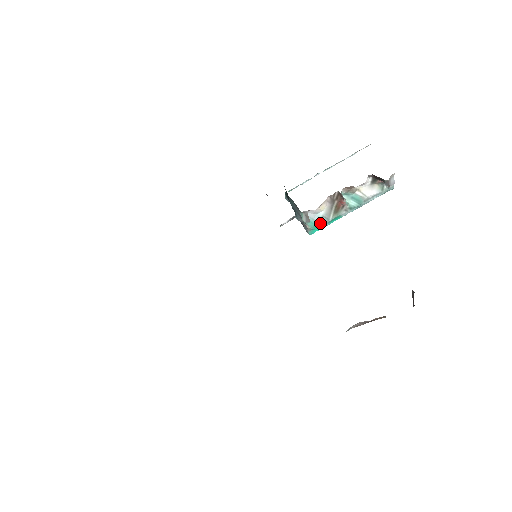
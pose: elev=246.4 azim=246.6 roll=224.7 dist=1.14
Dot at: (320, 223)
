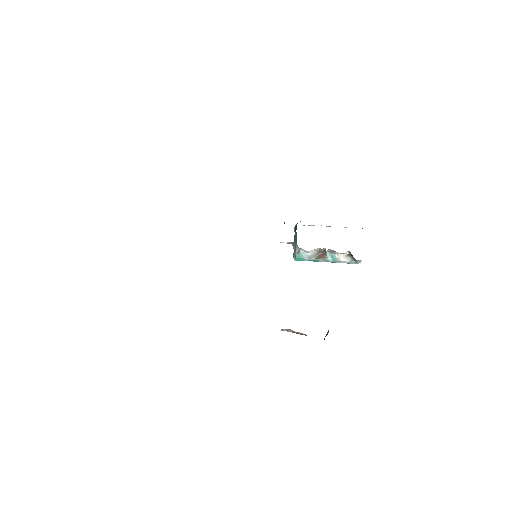
Dot at: (304, 258)
